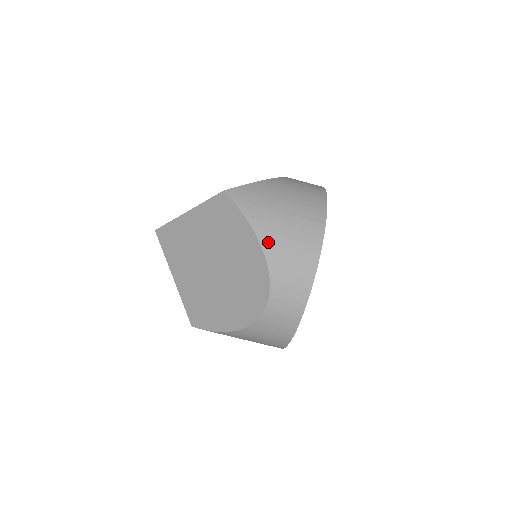
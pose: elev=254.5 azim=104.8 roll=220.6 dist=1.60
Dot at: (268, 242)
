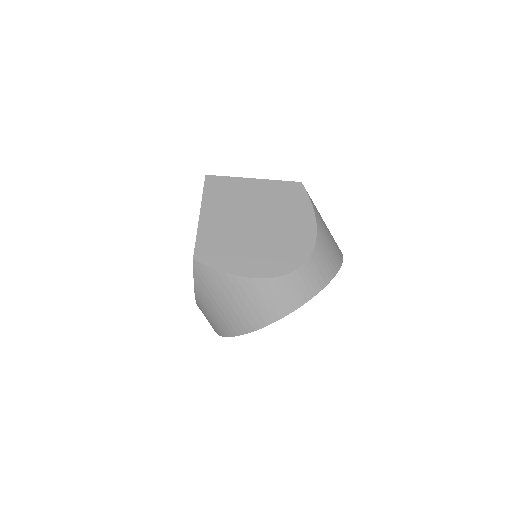
Dot at: (320, 229)
